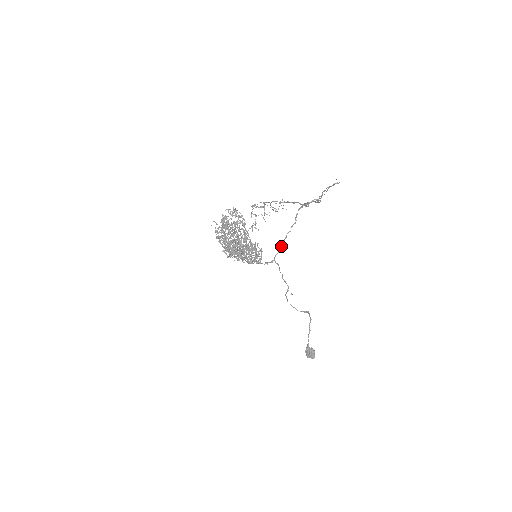
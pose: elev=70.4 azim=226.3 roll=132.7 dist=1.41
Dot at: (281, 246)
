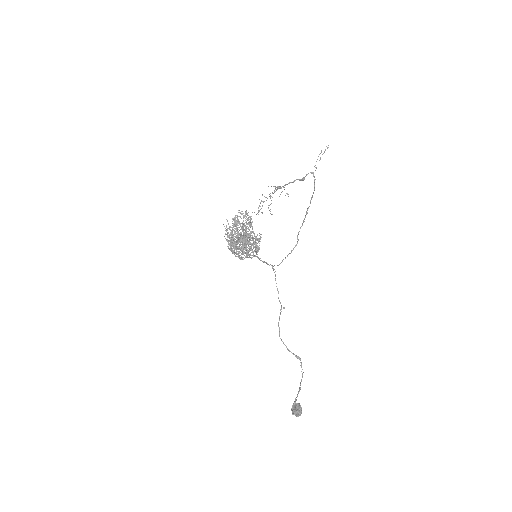
Dot at: (281, 262)
